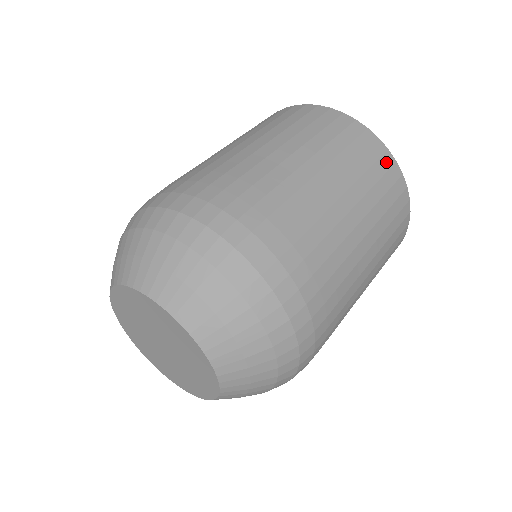
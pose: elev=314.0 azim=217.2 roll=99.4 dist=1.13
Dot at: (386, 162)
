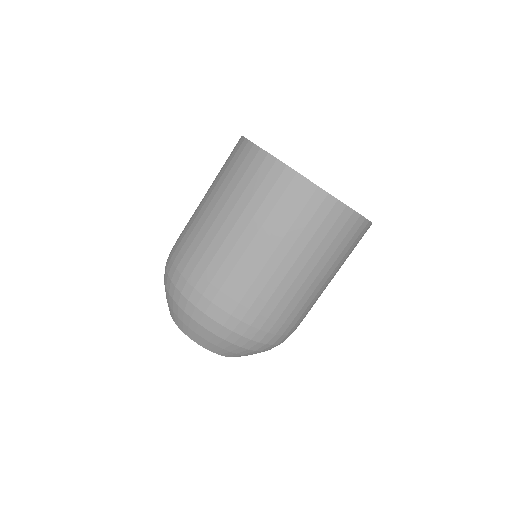
Dot at: (295, 186)
